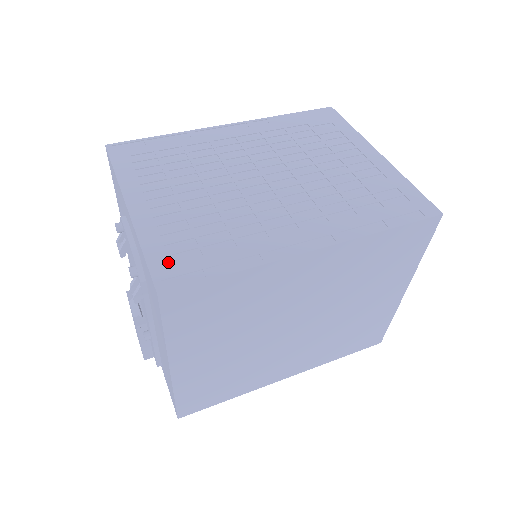
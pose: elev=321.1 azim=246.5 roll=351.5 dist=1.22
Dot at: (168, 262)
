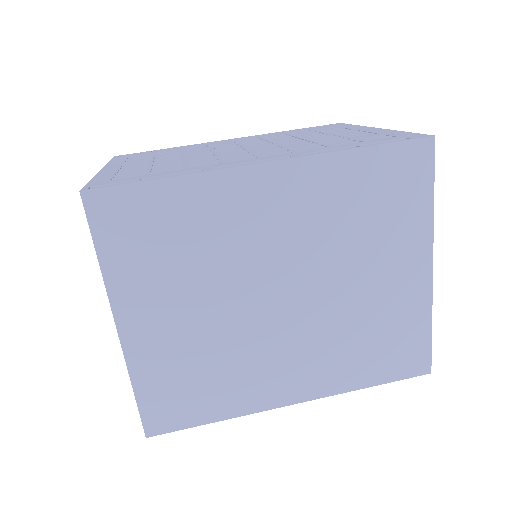
Dot at: (108, 180)
